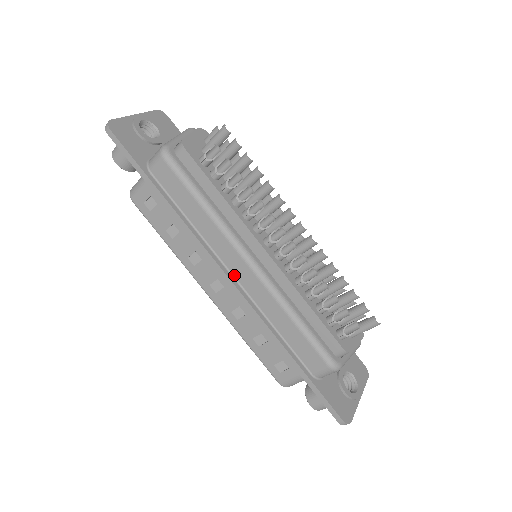
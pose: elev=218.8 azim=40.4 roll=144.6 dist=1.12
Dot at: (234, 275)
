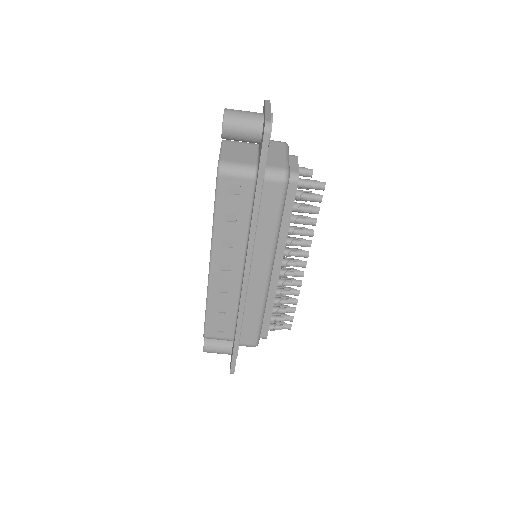
Dot at: (251, 273)
